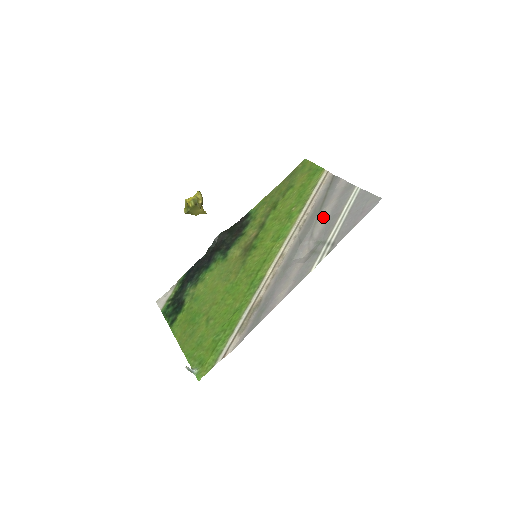
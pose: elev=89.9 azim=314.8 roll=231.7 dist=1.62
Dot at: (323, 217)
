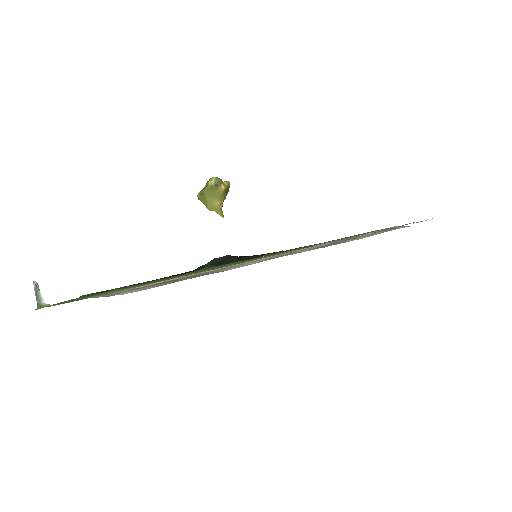
Dot at: (379, 231)
